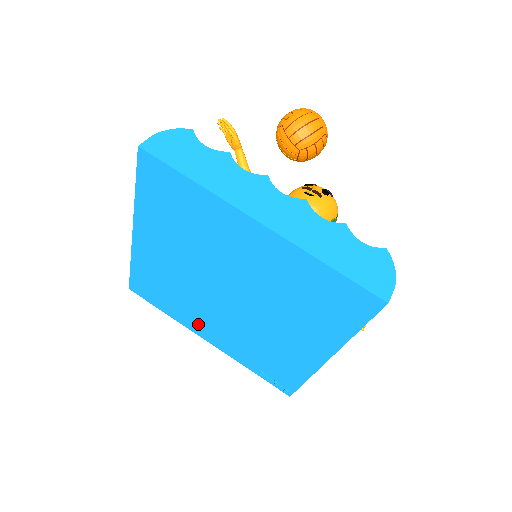
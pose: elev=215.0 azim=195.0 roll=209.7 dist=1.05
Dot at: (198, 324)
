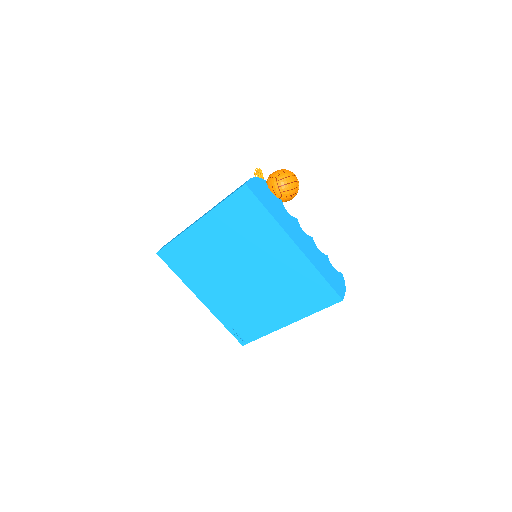
Dot at: (202, 288)
